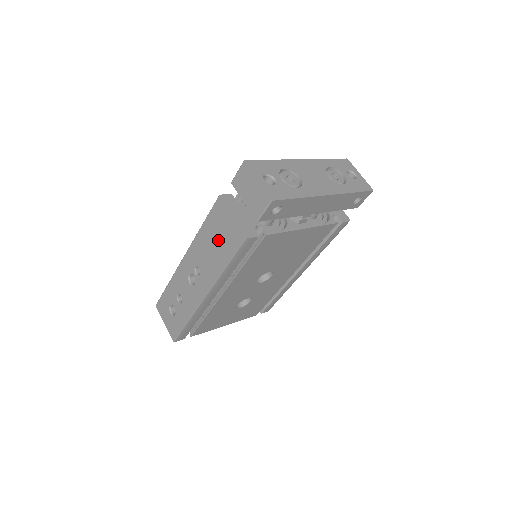
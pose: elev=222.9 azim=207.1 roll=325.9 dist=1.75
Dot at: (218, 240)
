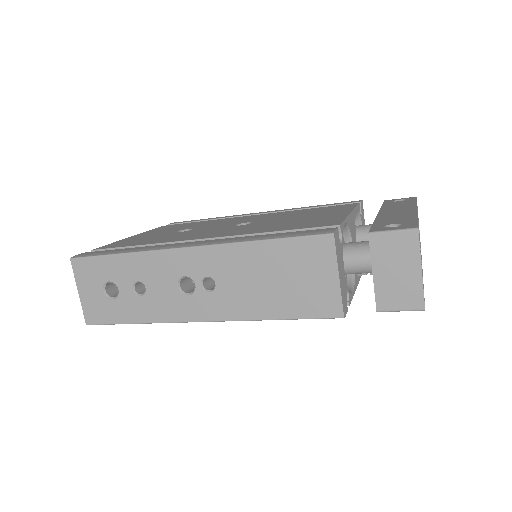
Dot at: (285, 282)
